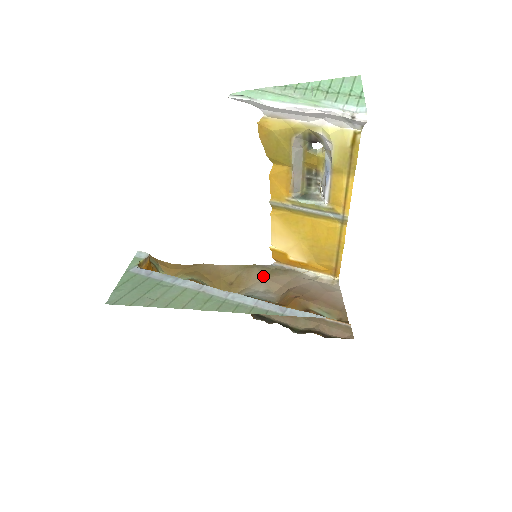
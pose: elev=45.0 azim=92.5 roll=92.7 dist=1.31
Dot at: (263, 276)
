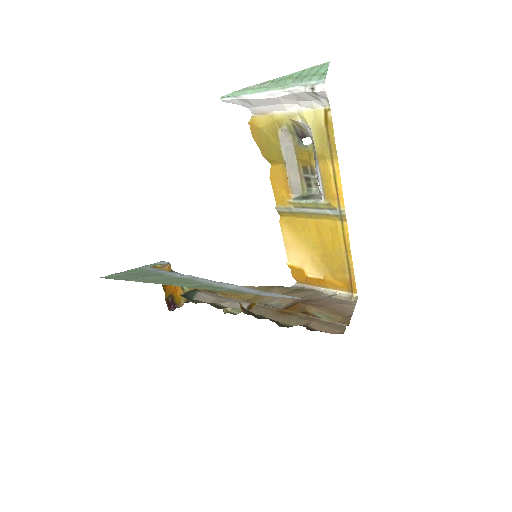
Dot at: occluded
